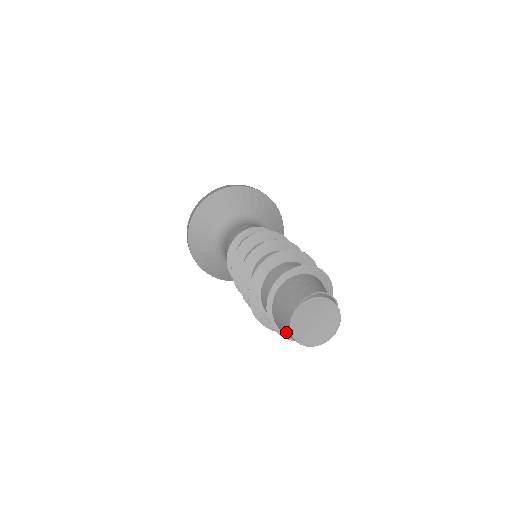
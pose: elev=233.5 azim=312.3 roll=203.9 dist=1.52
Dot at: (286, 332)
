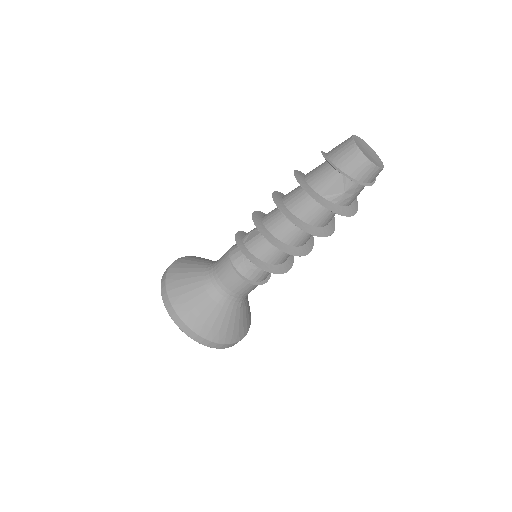
Dot at: (348, 153)
